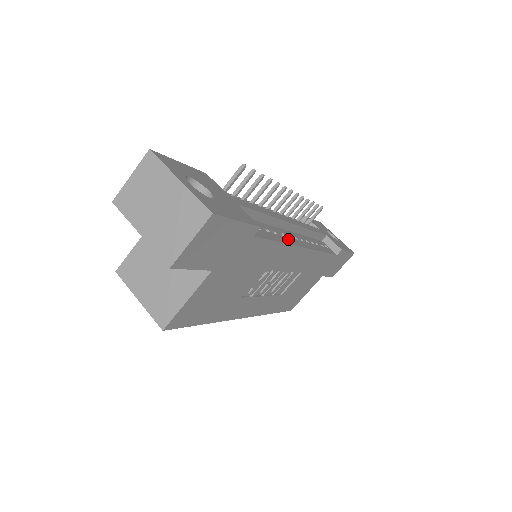
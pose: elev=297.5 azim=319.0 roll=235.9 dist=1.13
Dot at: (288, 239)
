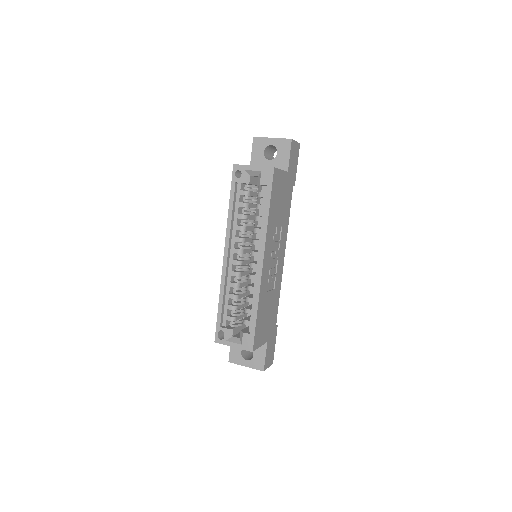
Dot at: occluded
